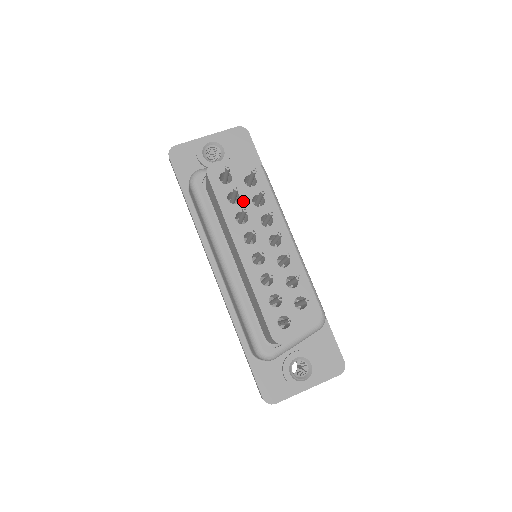
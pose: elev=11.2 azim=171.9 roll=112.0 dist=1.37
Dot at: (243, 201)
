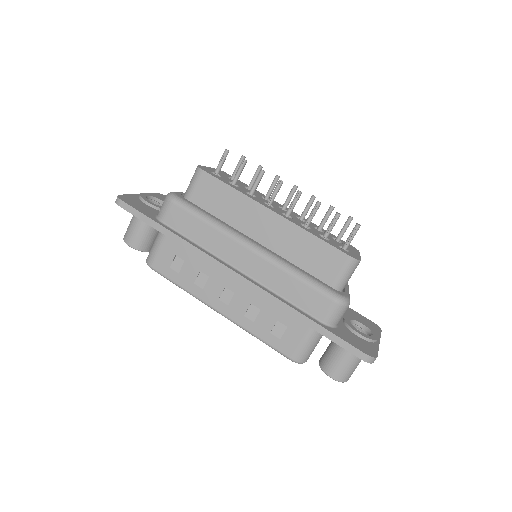
Dot at: (241, 187)
